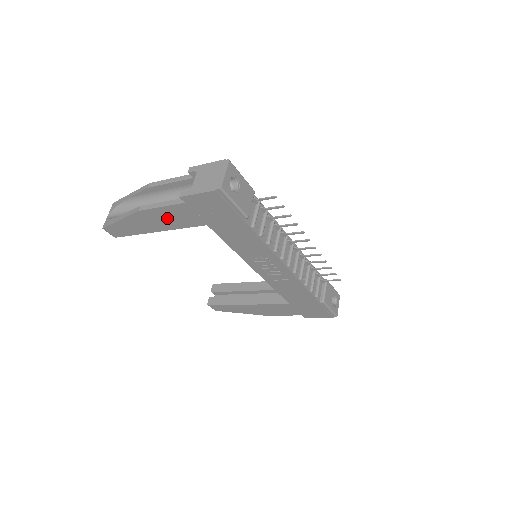
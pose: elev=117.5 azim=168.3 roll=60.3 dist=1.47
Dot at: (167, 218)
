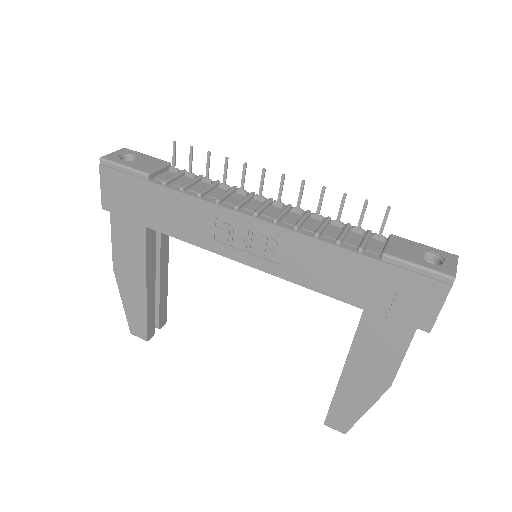
Dot at: (128, 255)
